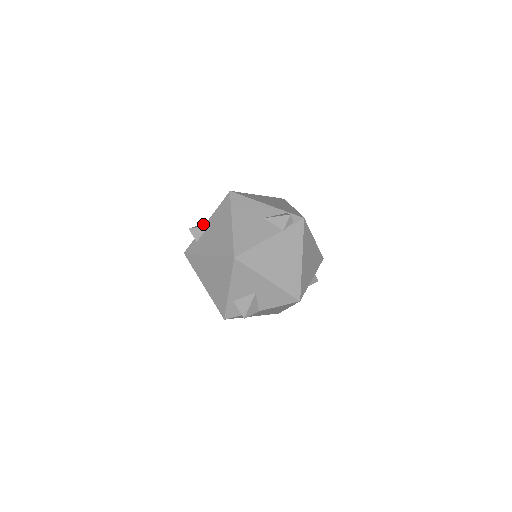
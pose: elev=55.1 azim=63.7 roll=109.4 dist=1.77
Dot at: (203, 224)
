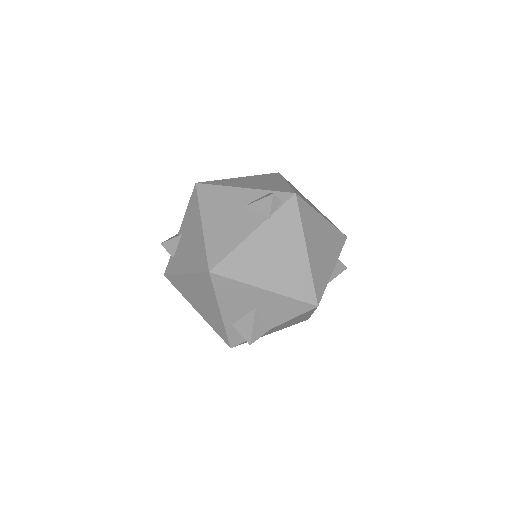
Dot at: occluded
